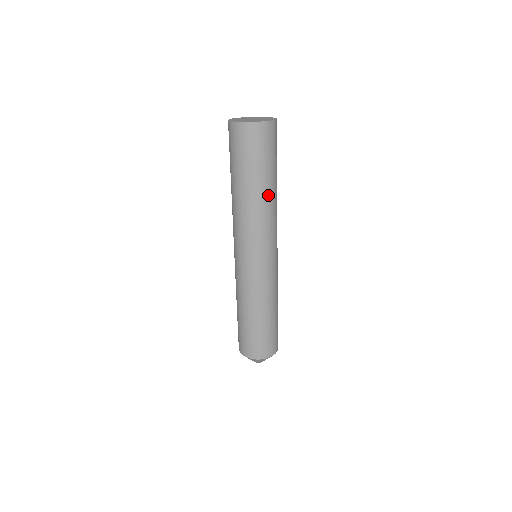
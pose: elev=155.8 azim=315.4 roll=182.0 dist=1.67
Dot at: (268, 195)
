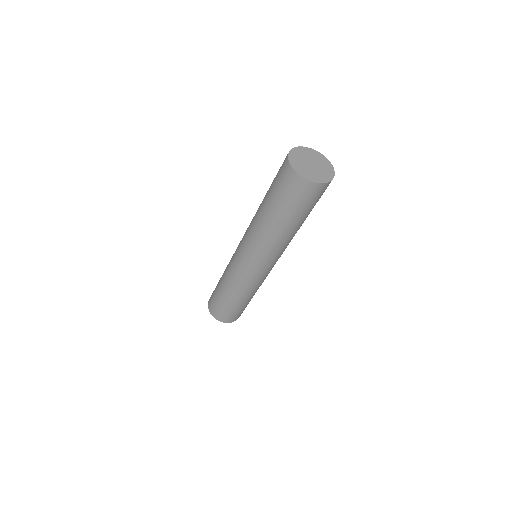
Dot at: occluded
